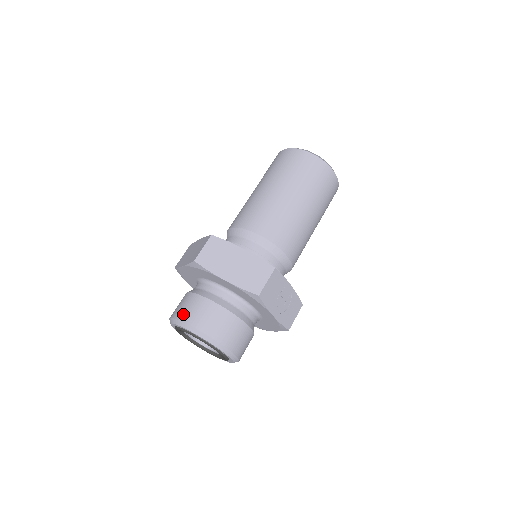
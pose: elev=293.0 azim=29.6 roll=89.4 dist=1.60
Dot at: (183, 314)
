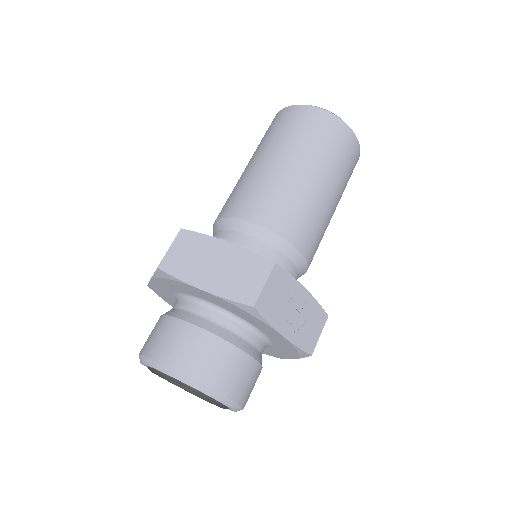
Dot at: (151, 347)
